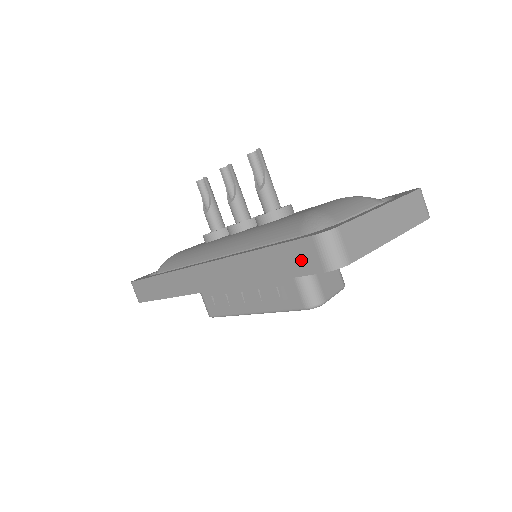
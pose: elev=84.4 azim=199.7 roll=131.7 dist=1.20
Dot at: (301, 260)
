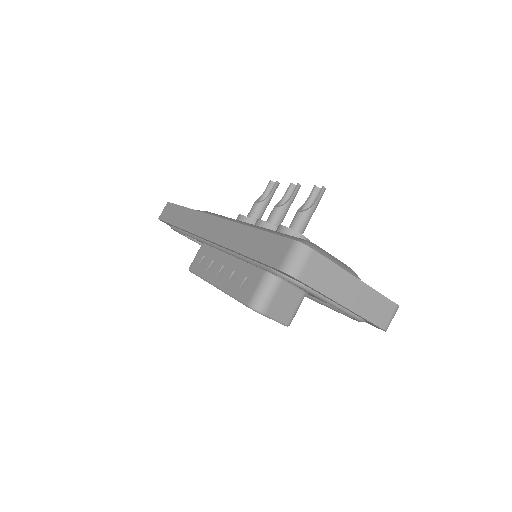
Dot at: (273, 252)
